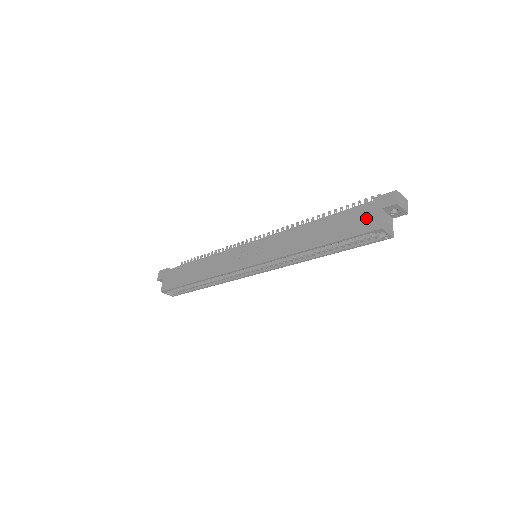
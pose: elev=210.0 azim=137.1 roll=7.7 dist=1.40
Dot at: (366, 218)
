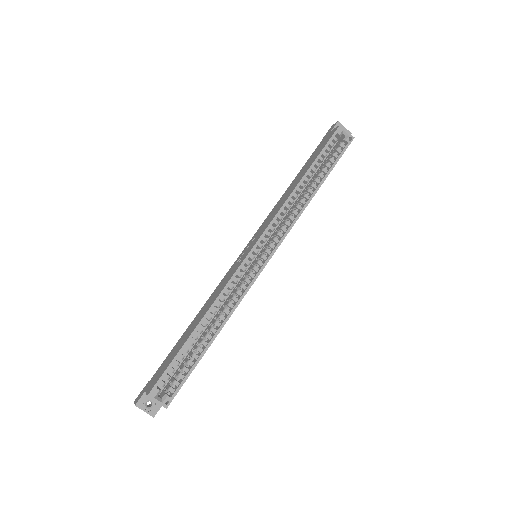
Dot at: (326, 139)
